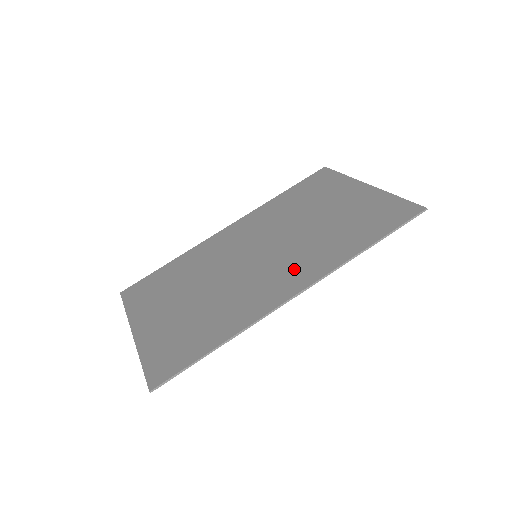
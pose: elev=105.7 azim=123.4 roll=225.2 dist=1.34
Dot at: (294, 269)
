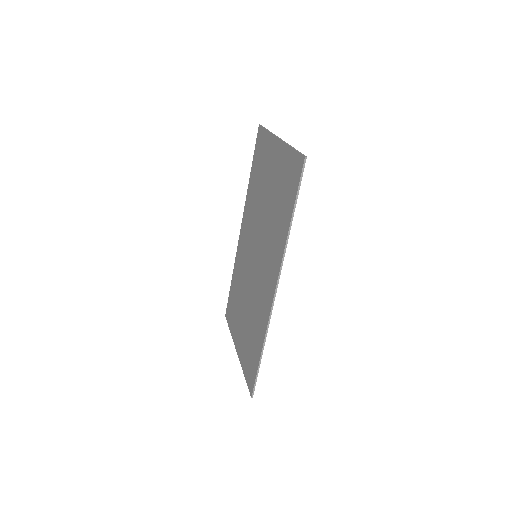
Dot at: (269, 265)
